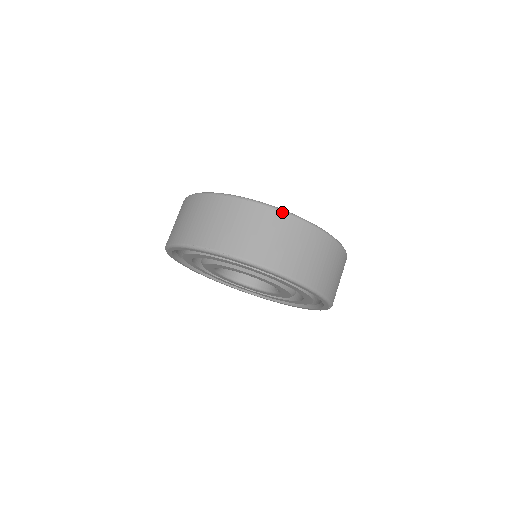
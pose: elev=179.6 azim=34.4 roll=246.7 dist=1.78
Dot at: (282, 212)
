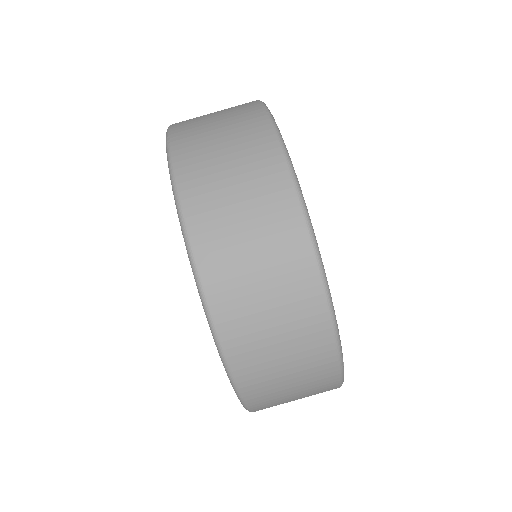
Dot at: (282, 155)
